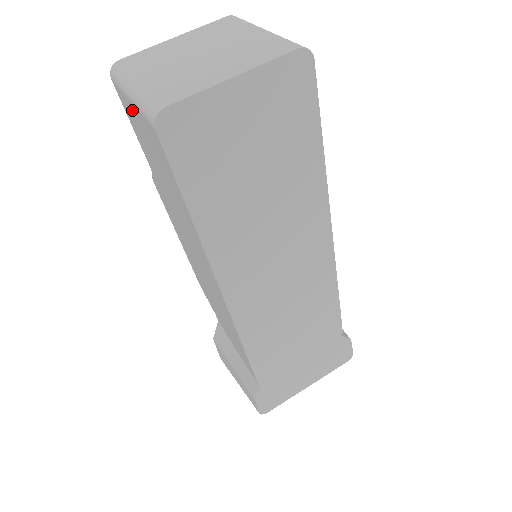
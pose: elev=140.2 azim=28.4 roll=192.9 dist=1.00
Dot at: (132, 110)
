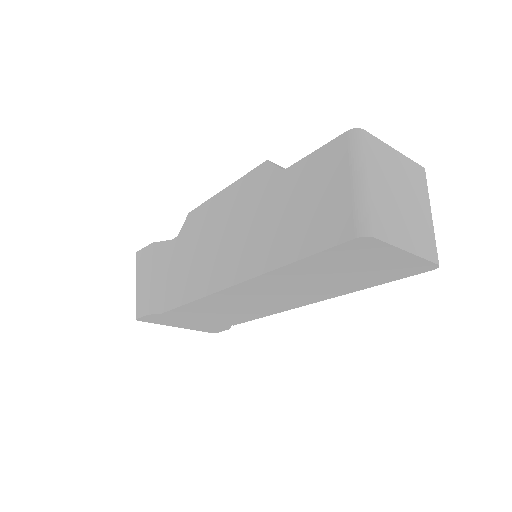
Dot at: (341, 176)
